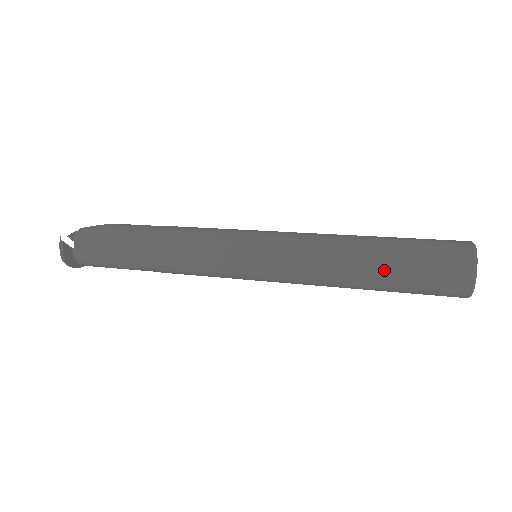
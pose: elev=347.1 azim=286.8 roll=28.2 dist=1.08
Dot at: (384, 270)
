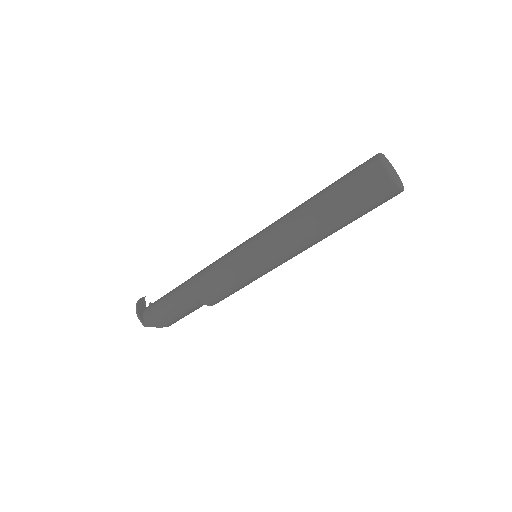
Dot at: (324, 189)
